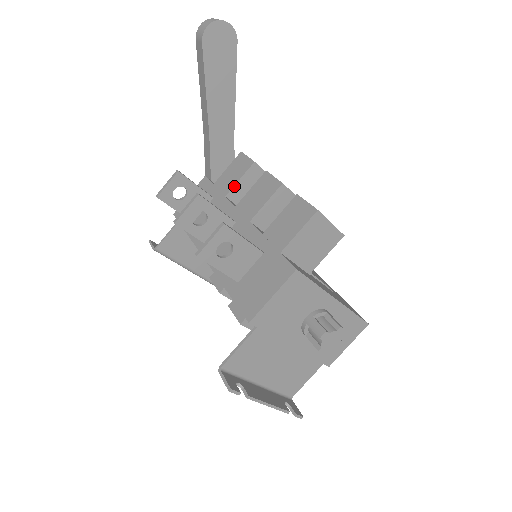
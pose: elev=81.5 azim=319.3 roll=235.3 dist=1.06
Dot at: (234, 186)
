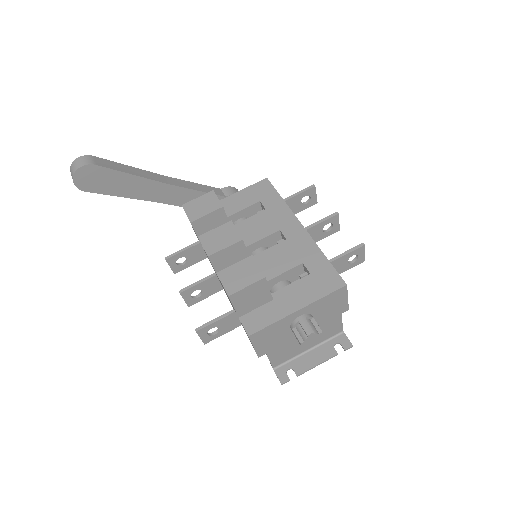
Dot at: occluded
